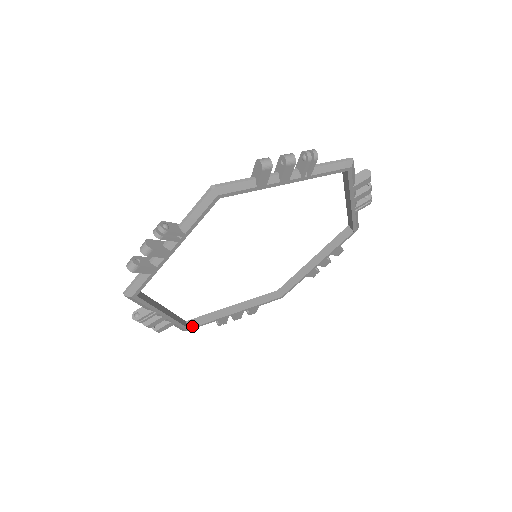
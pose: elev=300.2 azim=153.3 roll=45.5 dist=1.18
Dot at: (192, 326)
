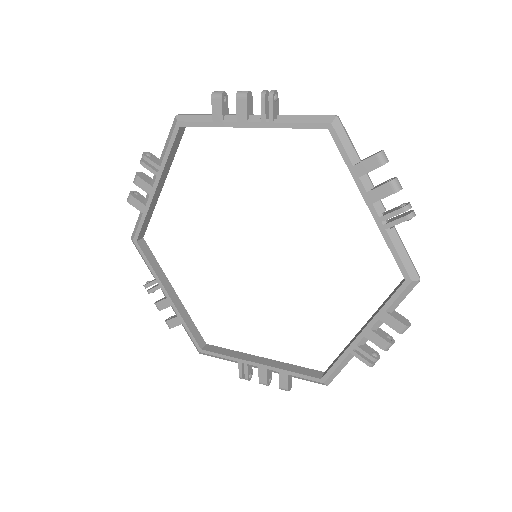
Dot at: (206, 349)
